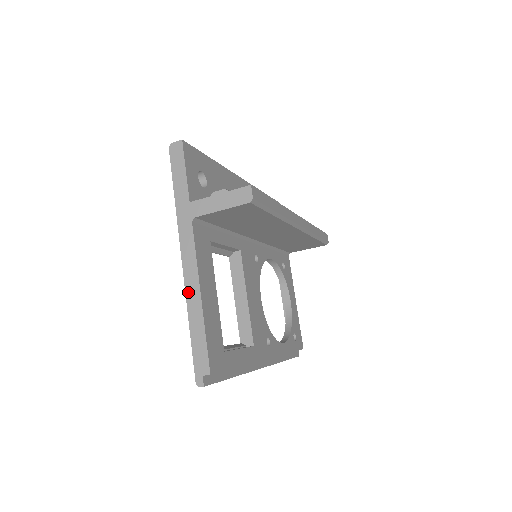
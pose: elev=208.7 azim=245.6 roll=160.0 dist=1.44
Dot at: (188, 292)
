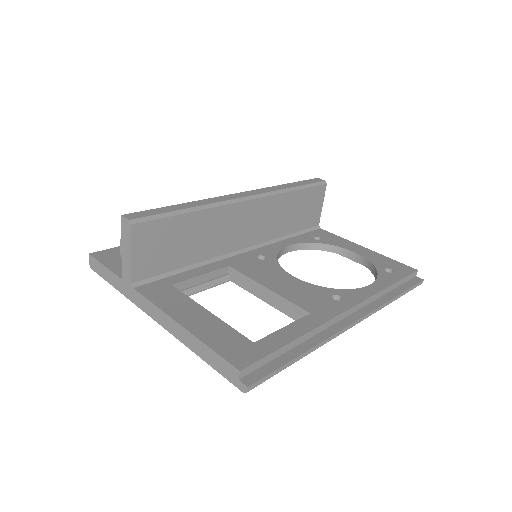
Dot at: (175, 335)
